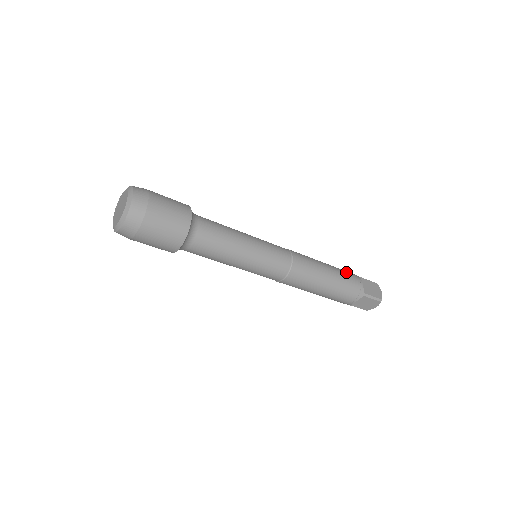
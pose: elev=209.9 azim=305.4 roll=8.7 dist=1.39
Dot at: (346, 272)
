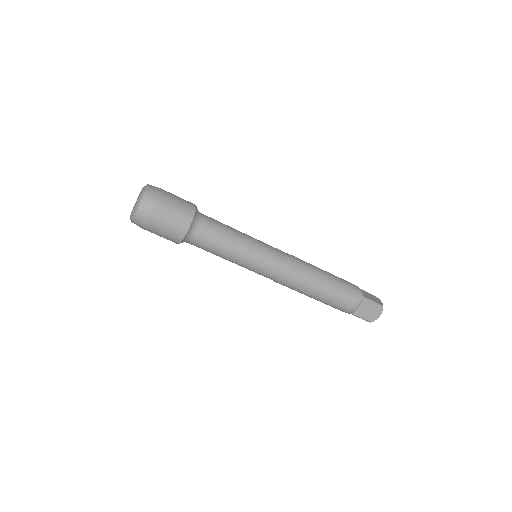
Dot at: occluded
